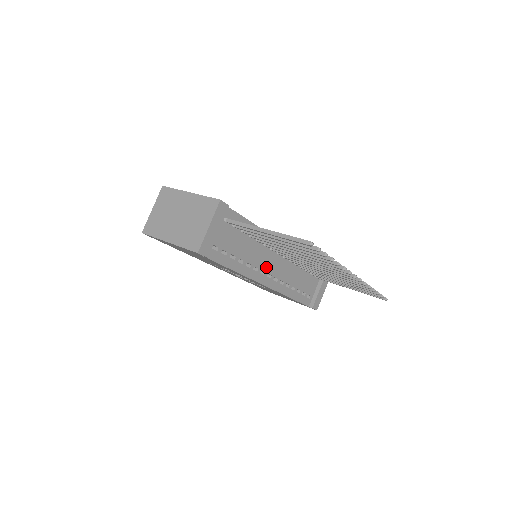
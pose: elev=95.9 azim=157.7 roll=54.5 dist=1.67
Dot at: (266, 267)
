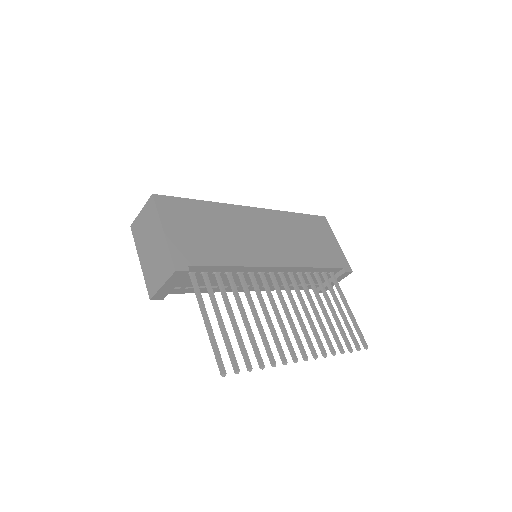
Dot at: (251, 282)
